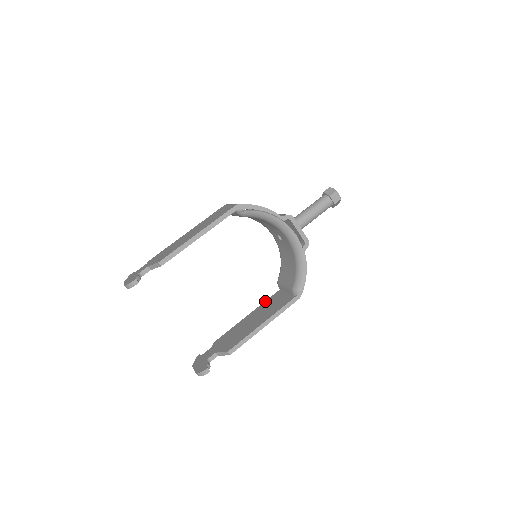
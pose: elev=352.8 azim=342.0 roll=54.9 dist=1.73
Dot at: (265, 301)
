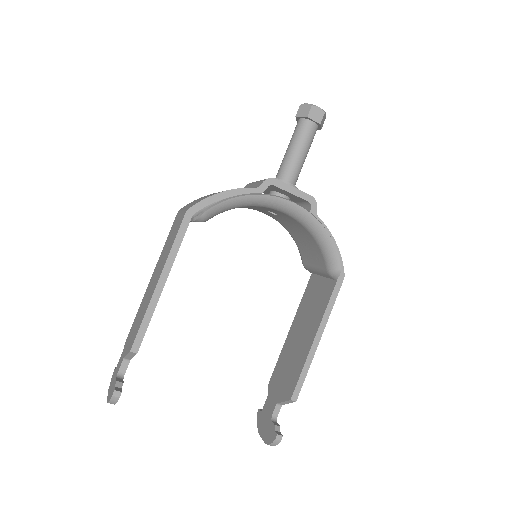
Dot at: occluded
